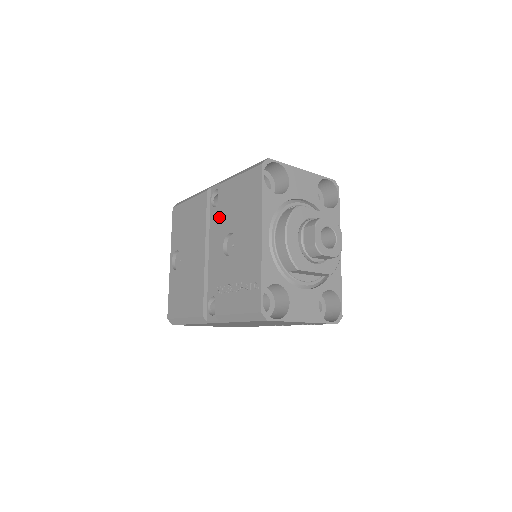
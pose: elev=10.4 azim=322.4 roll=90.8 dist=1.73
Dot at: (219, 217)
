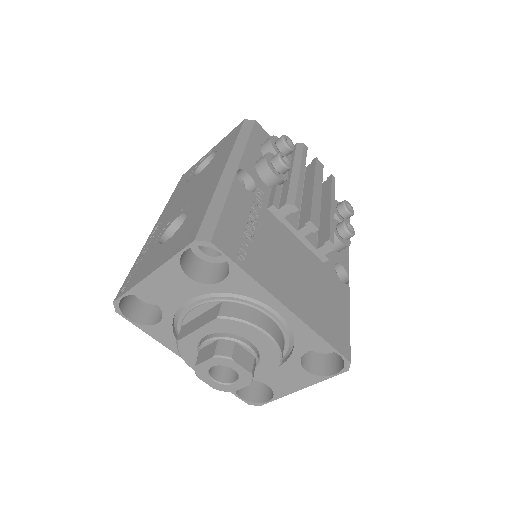
Dot at: occluded
